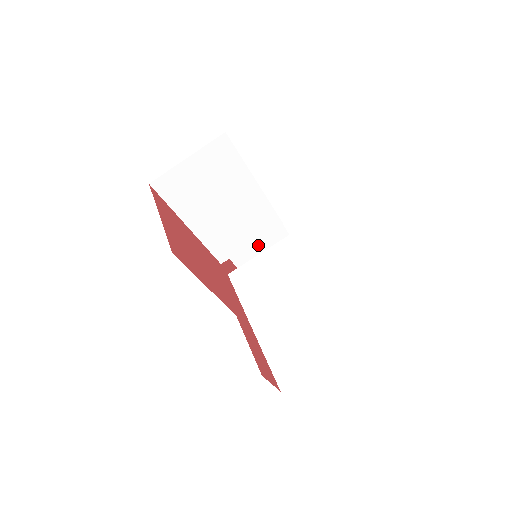
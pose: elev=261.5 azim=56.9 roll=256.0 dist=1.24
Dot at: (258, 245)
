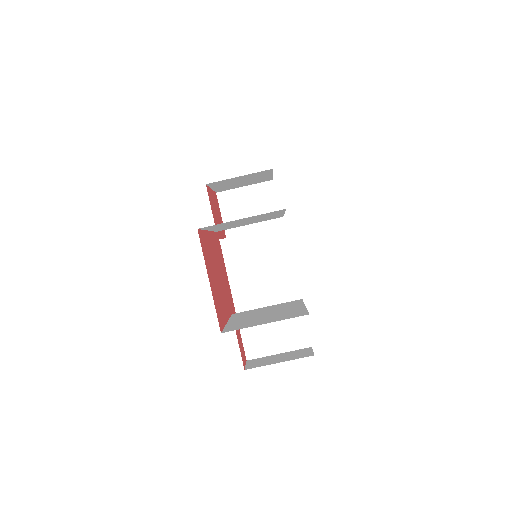
Dot at: (242, 183)
